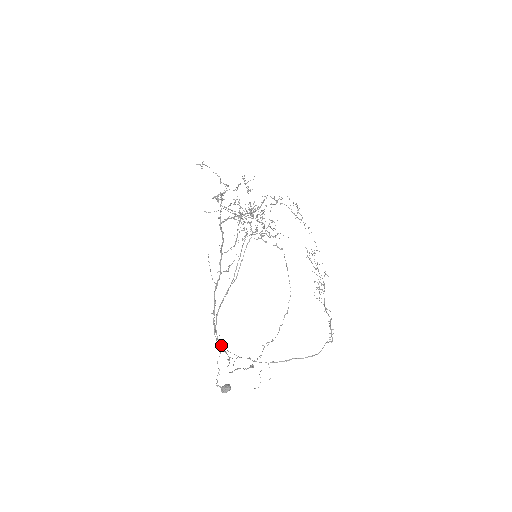
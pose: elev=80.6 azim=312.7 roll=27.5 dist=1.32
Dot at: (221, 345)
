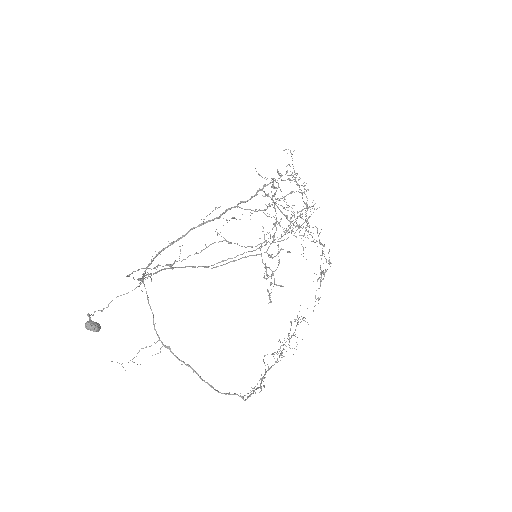
Dot at: occluded
